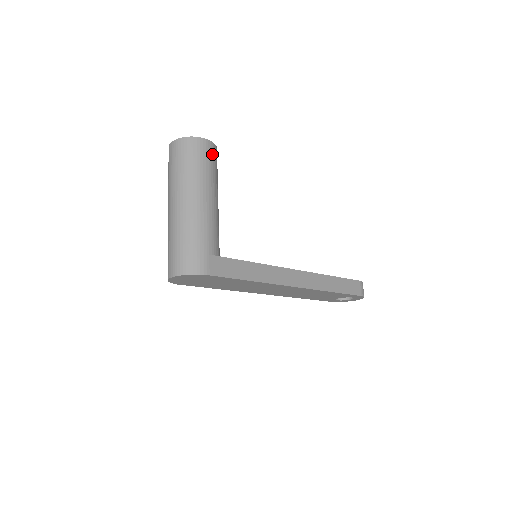
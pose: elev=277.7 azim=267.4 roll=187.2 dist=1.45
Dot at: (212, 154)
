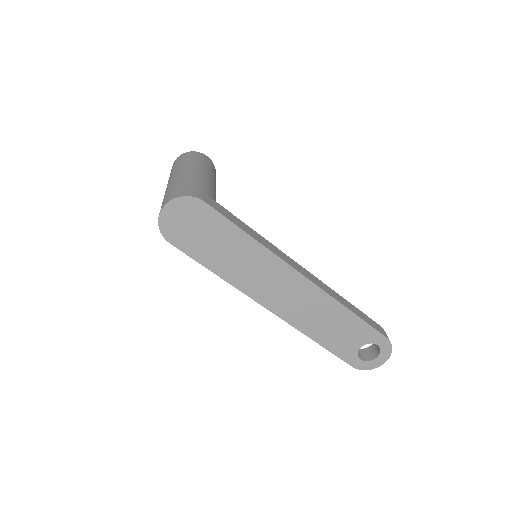
Dot at: (212, 165)
